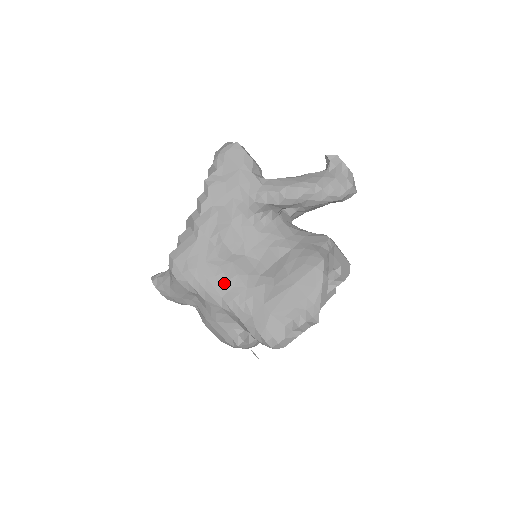
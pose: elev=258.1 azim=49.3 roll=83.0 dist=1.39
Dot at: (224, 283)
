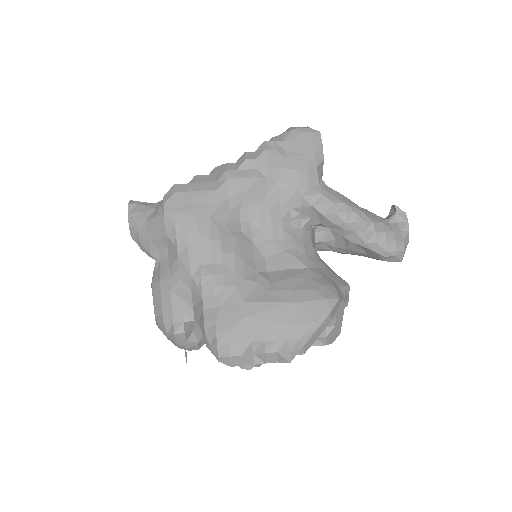
Dot at: (214, 252)
